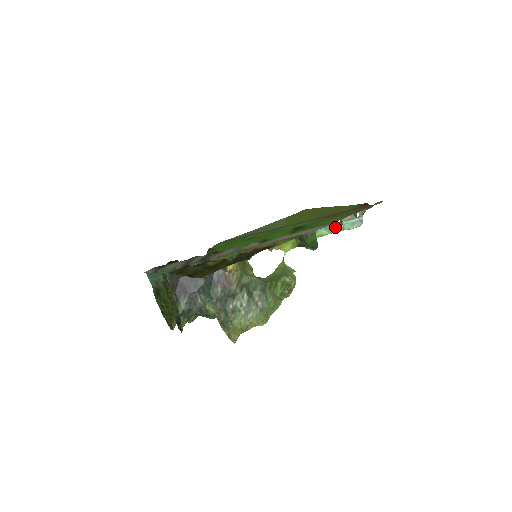
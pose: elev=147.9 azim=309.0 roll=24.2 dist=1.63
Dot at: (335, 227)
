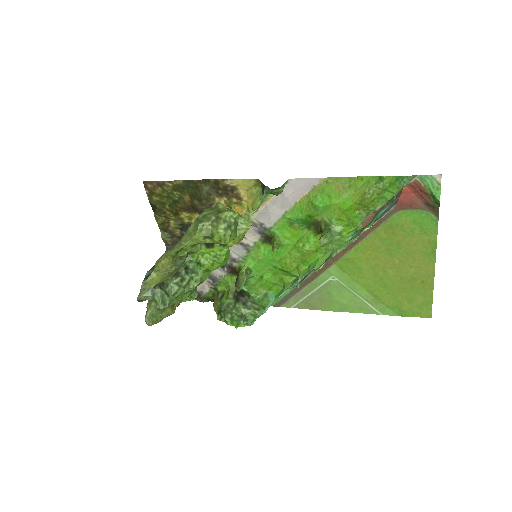
Dot at: (366, 225)
